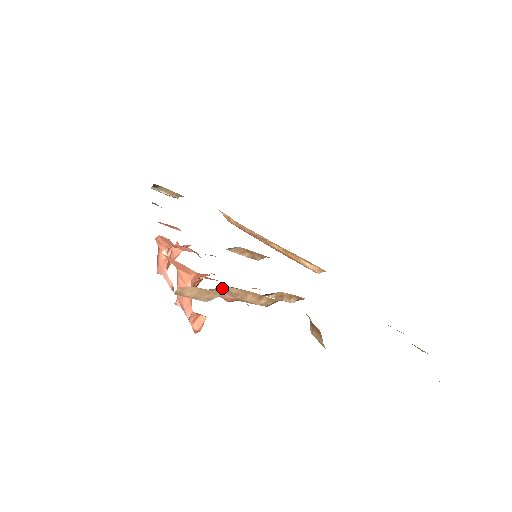
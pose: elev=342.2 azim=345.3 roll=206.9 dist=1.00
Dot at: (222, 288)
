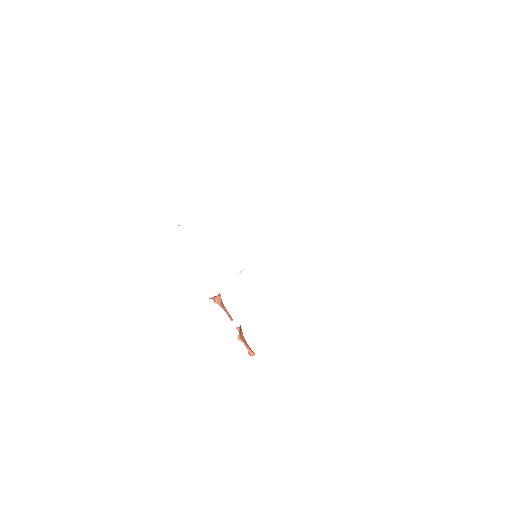
Dot at: occluded
